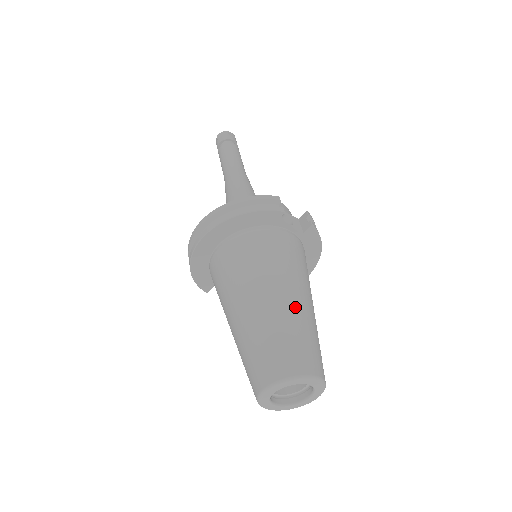
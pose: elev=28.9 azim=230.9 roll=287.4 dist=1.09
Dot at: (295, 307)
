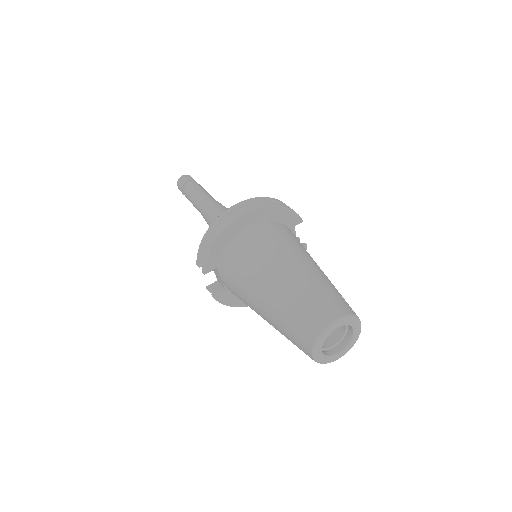
Dot at: occluded
